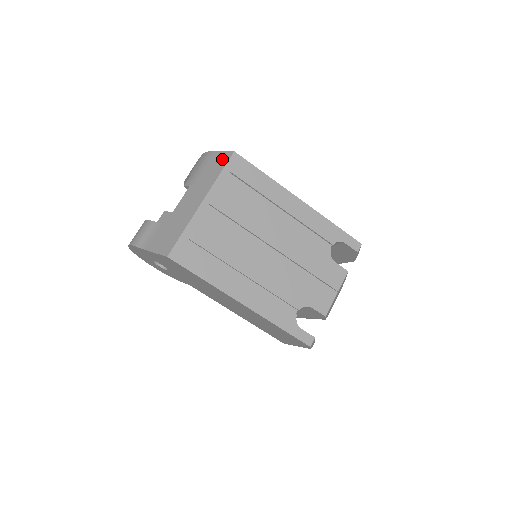
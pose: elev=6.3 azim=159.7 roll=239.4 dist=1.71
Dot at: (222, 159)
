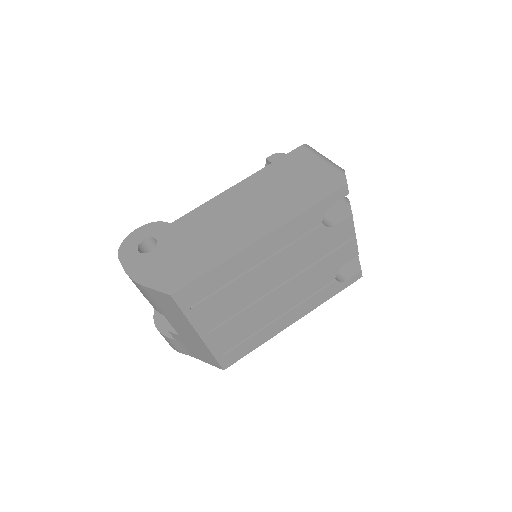
Dot at: (167, 301)
